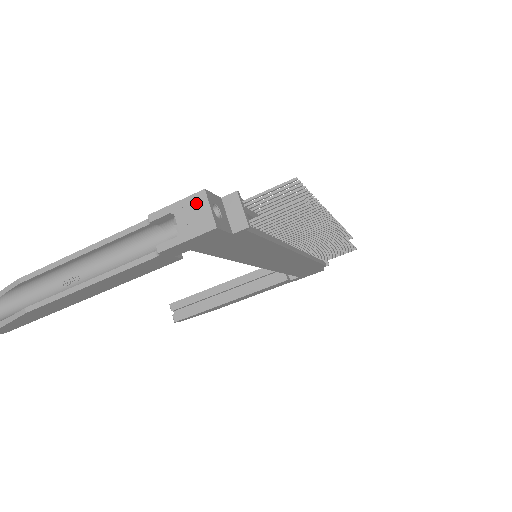
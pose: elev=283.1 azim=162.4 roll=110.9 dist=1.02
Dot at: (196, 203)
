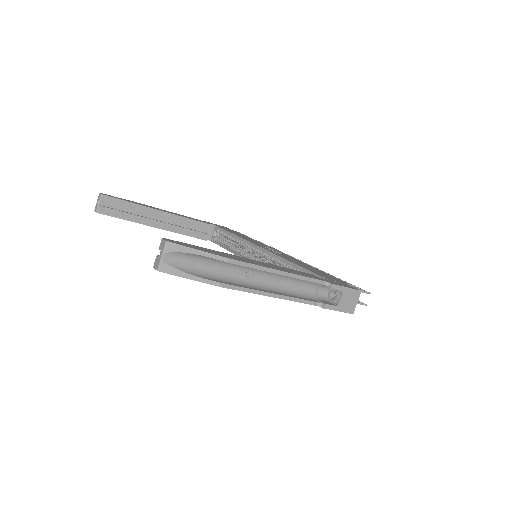
Dot at: (354, 295)
